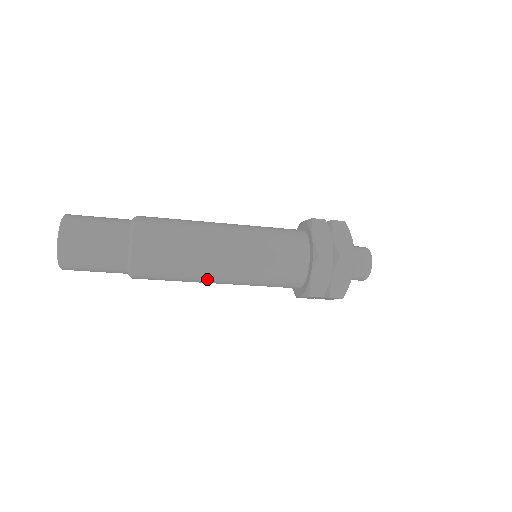
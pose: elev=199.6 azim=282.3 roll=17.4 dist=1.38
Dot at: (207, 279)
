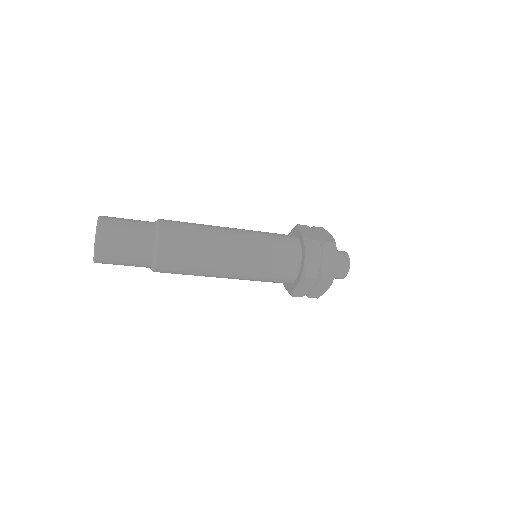
Dot at: (219, 266)
